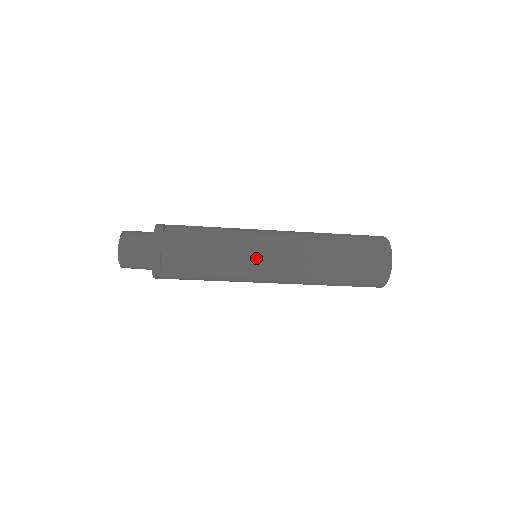
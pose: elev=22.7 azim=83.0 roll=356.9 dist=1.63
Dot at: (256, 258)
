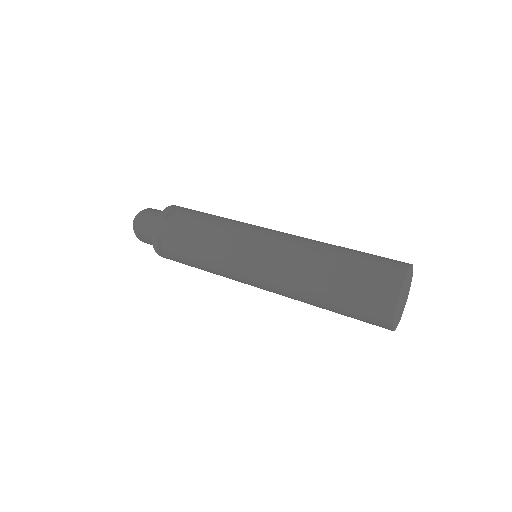
Dot at: occluded
